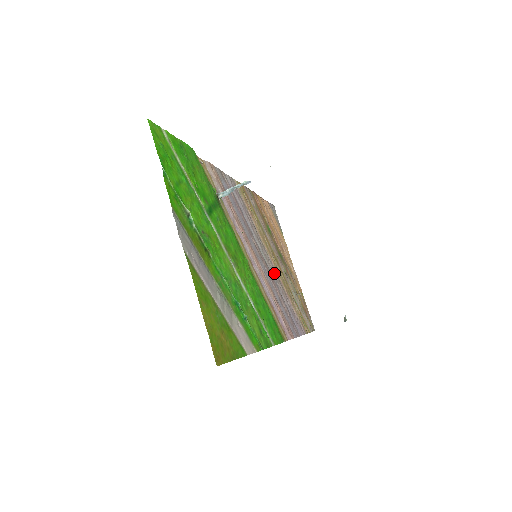
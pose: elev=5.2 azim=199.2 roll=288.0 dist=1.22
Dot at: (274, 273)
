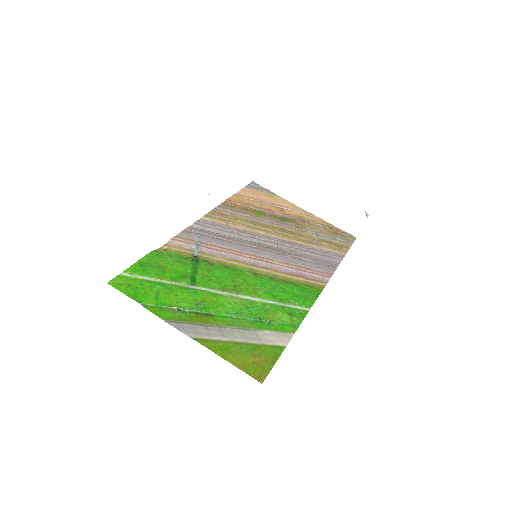
Dot at: (283, 244)
